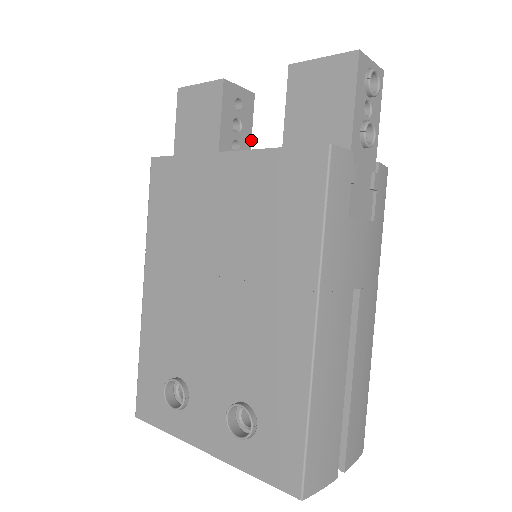
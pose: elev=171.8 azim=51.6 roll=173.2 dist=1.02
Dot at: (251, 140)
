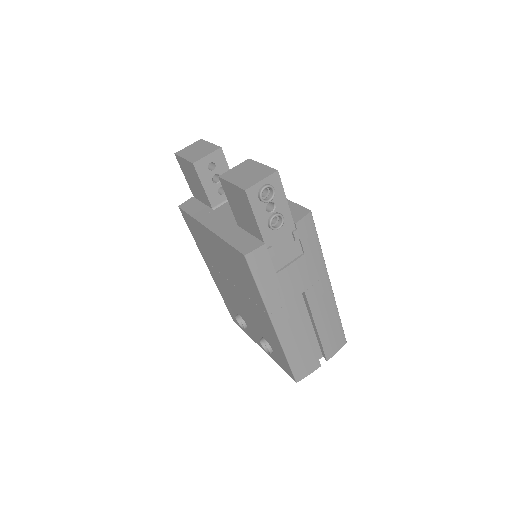
Dot at: occluded
